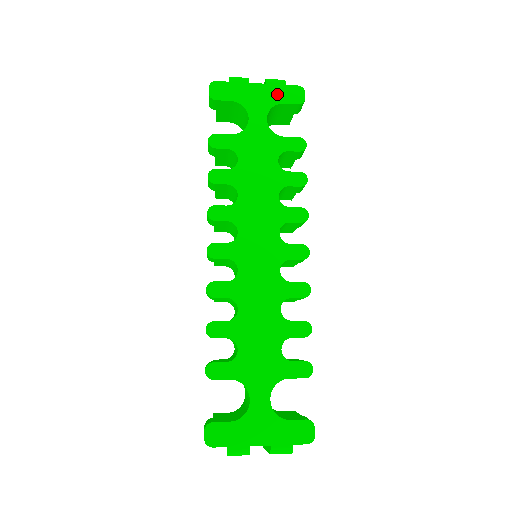
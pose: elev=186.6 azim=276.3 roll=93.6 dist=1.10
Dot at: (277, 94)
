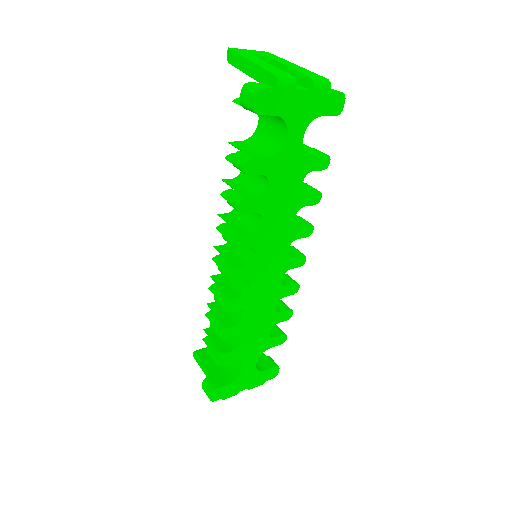
Dot at: (320, 104)
